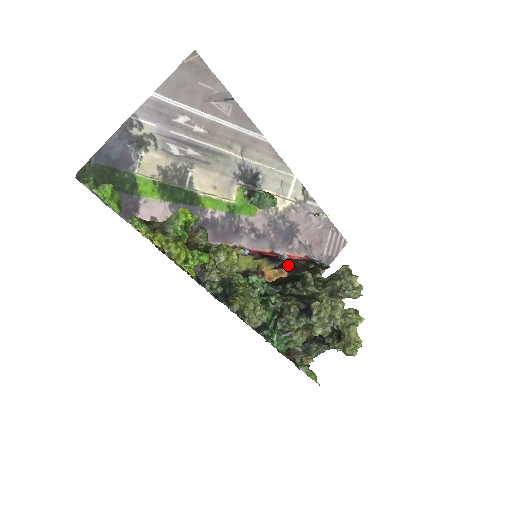
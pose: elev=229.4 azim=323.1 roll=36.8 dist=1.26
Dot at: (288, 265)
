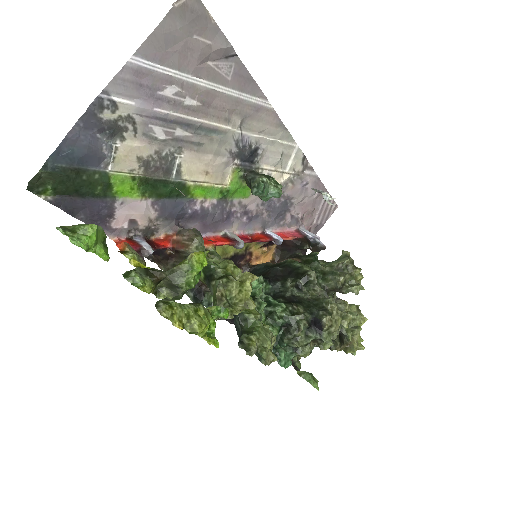
Dot at: occluded
